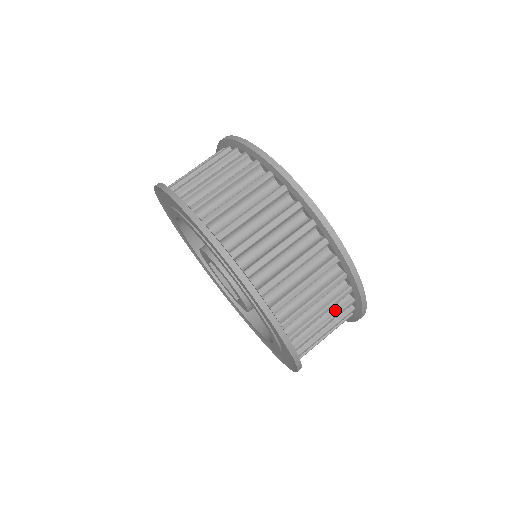
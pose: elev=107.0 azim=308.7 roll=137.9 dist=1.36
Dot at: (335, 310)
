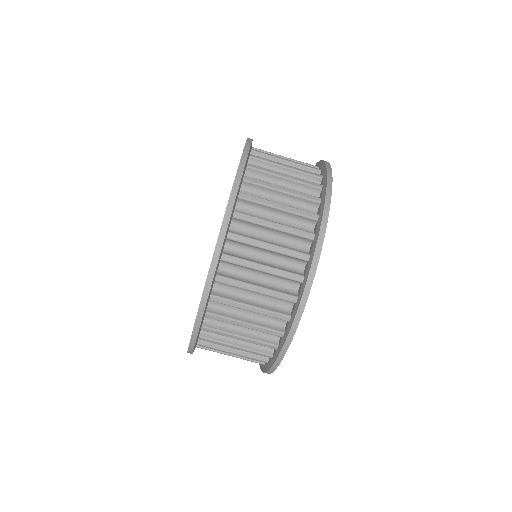
Dot at: (257, 337)
